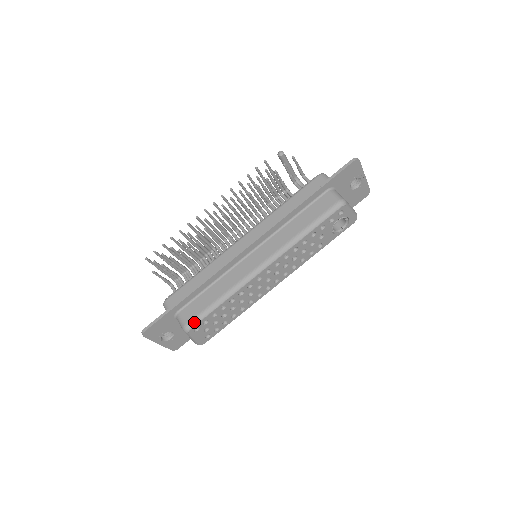
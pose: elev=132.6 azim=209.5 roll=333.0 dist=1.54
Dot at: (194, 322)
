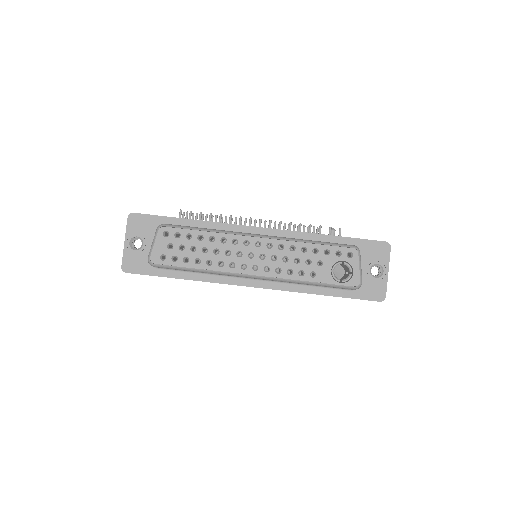
Dot at: (172, 225)
